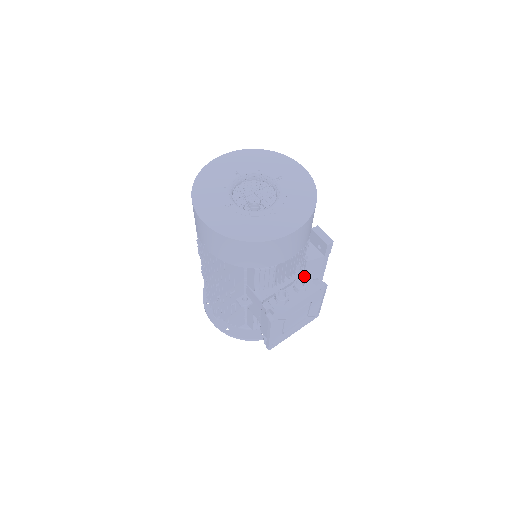
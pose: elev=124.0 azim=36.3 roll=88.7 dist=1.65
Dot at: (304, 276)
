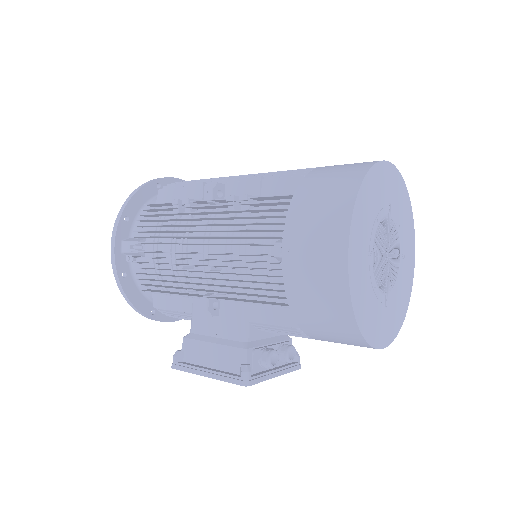
Dot at: (290, 339)
